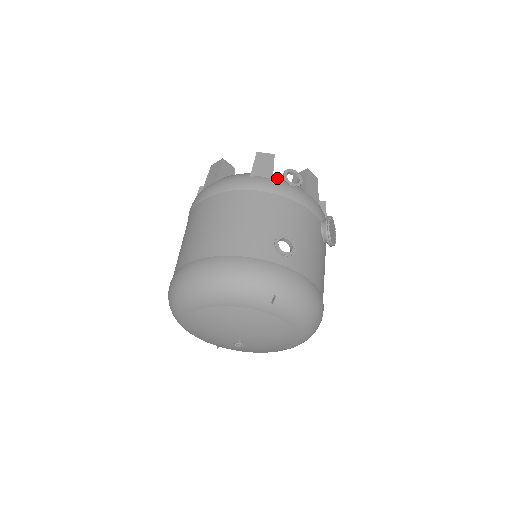
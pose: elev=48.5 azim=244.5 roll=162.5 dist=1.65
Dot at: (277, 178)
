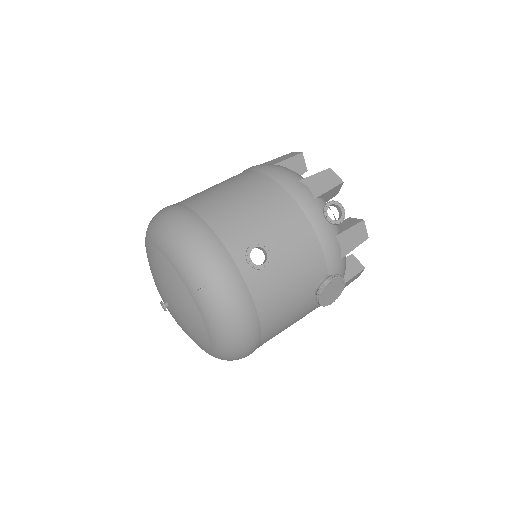
Dot at: (322, 201)
